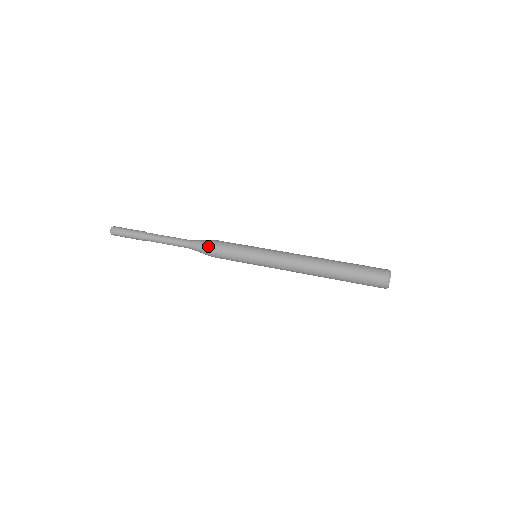
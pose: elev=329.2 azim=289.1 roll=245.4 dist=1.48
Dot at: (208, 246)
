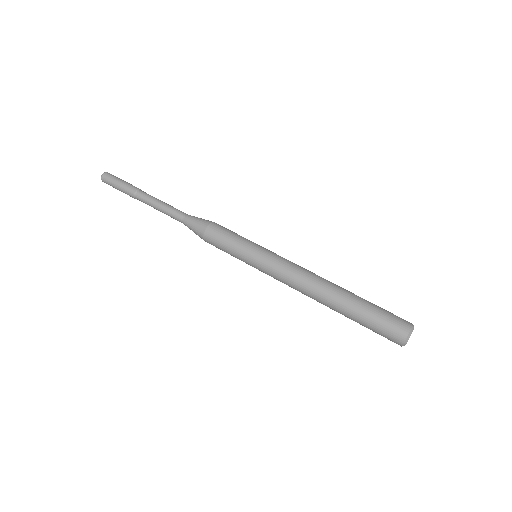
Dot at: (202, 230)
